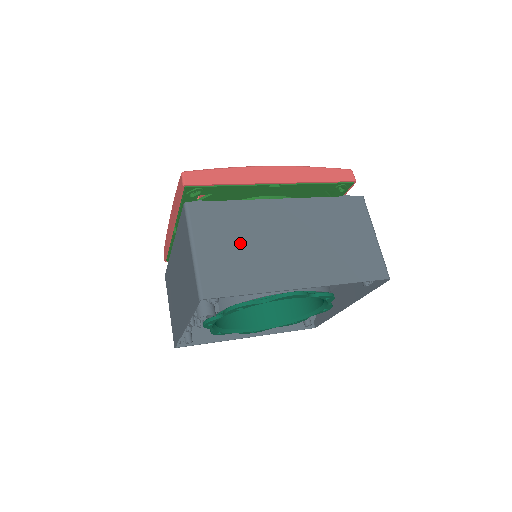
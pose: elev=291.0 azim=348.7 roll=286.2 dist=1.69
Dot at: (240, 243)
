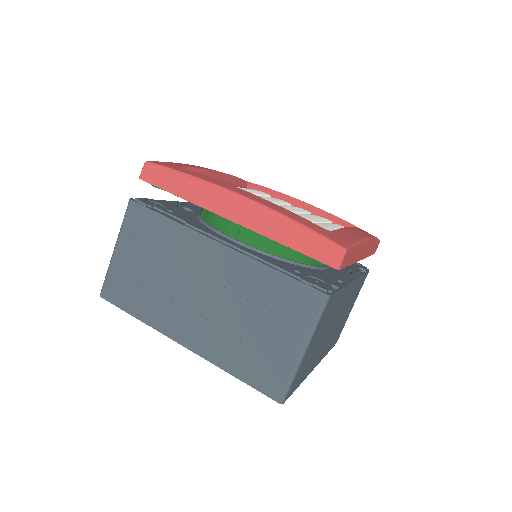
Dot at: (153, 267)
